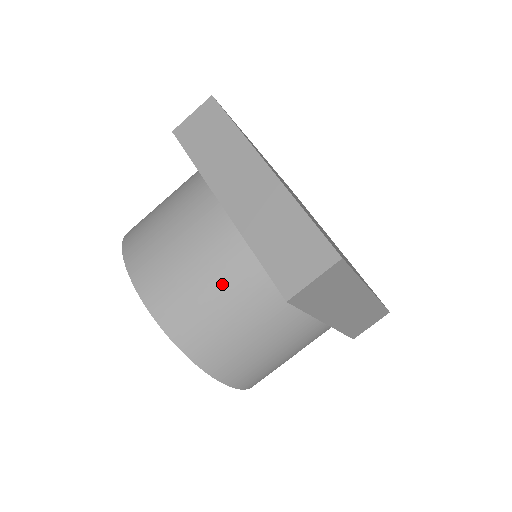
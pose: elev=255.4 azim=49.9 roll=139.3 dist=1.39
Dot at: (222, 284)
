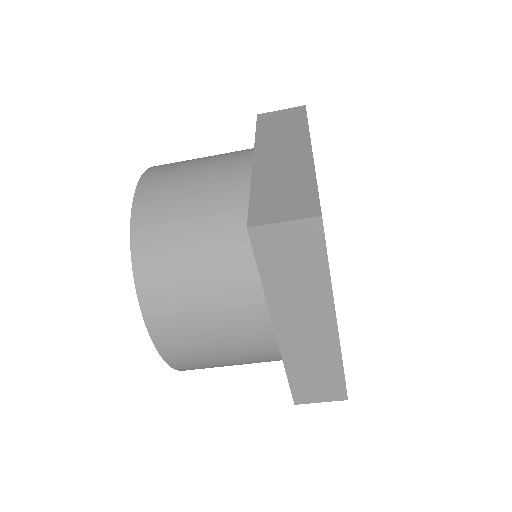
Dot at: (207, 211)
